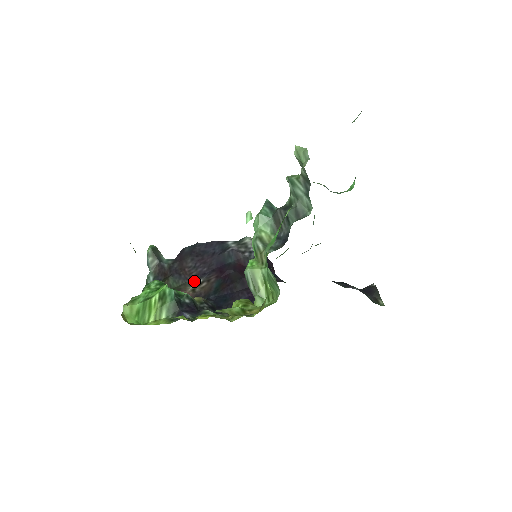
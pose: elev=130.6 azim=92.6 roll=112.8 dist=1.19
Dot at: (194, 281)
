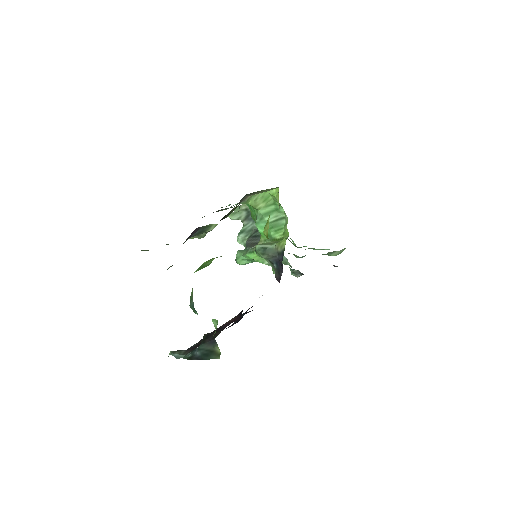
Dot at: occluded
